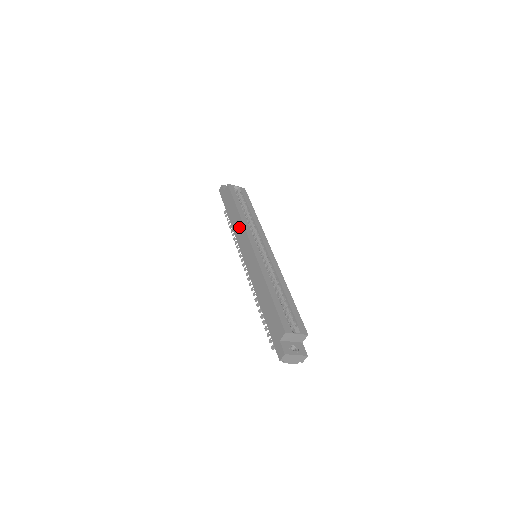
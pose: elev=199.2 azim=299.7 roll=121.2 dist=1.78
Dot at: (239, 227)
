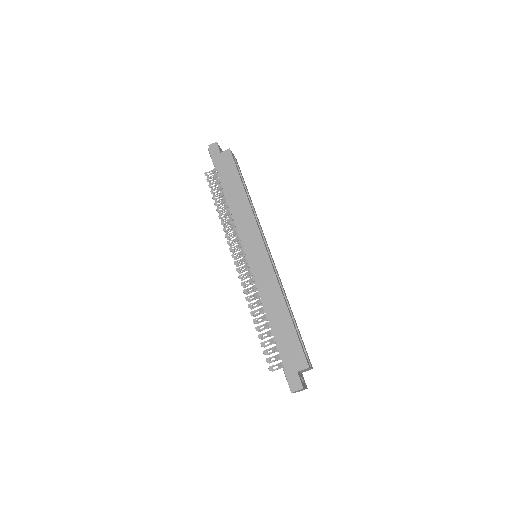
Dot at: (245, 214)
